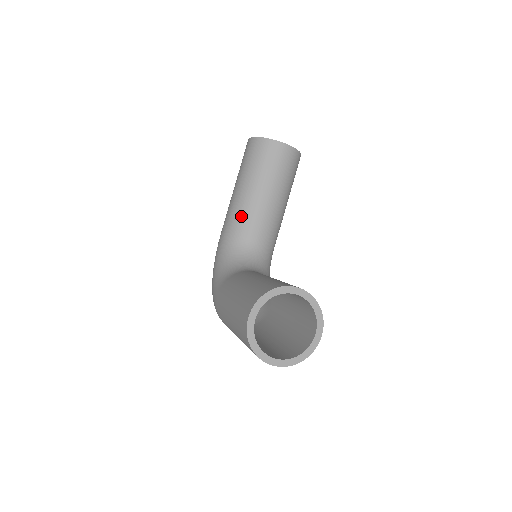
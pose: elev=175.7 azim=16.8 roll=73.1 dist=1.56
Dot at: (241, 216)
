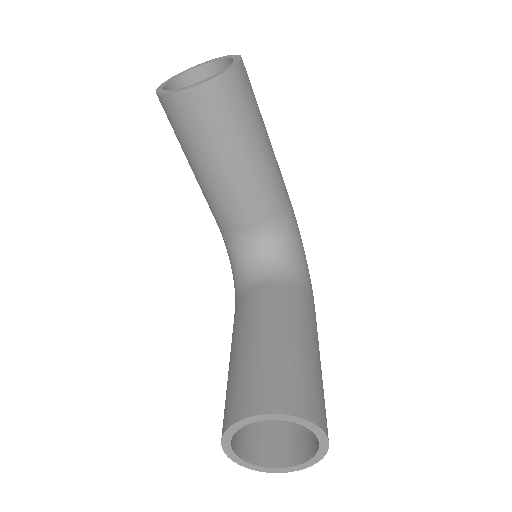
Dot at: (214, 207)
